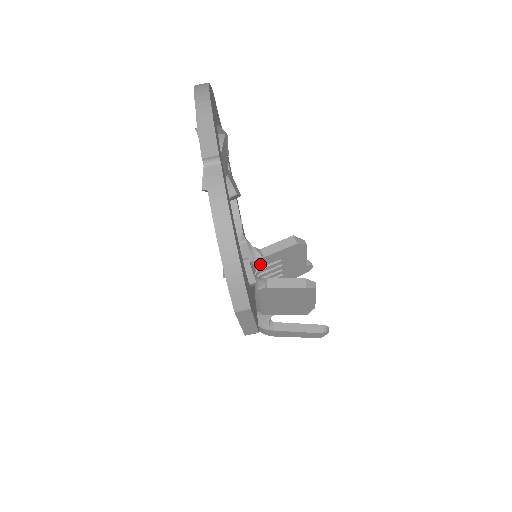
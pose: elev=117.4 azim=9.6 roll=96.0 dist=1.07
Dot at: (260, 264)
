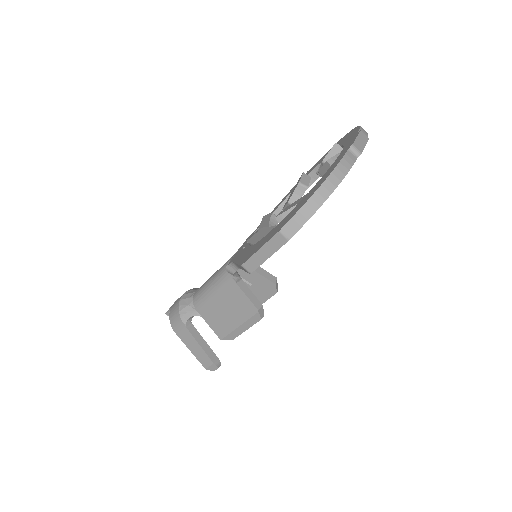
Dot at: (241, 270)
